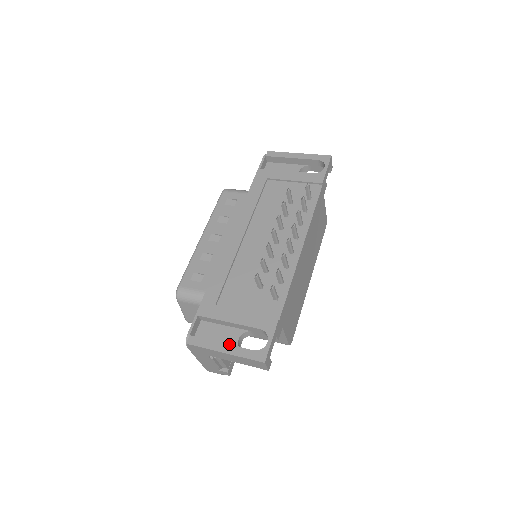
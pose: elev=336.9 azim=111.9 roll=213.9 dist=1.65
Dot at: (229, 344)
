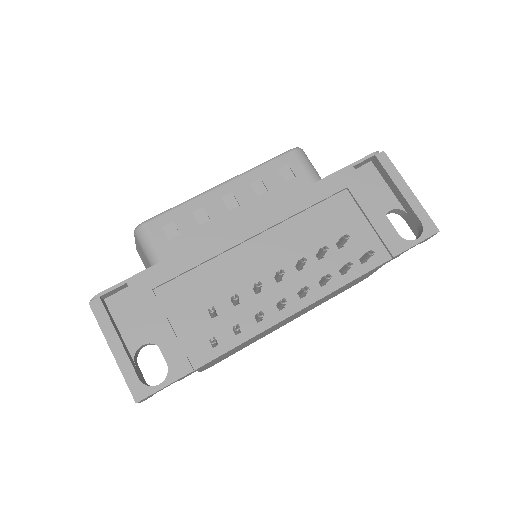
Dot at: (130, 341)
